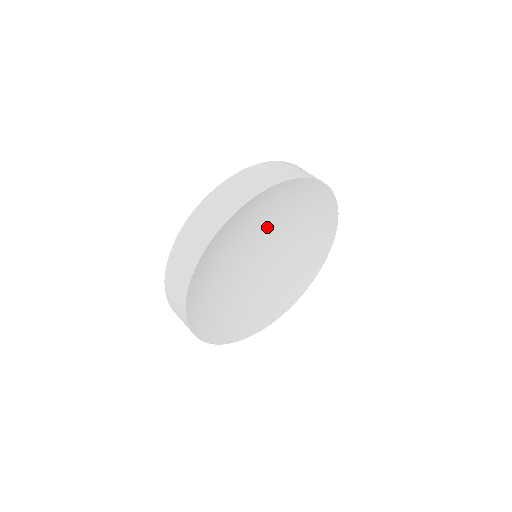
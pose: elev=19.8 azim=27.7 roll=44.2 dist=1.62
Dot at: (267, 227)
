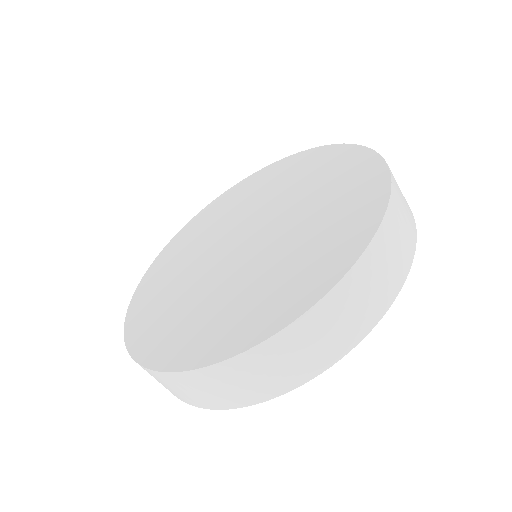
Dot at: occluded
